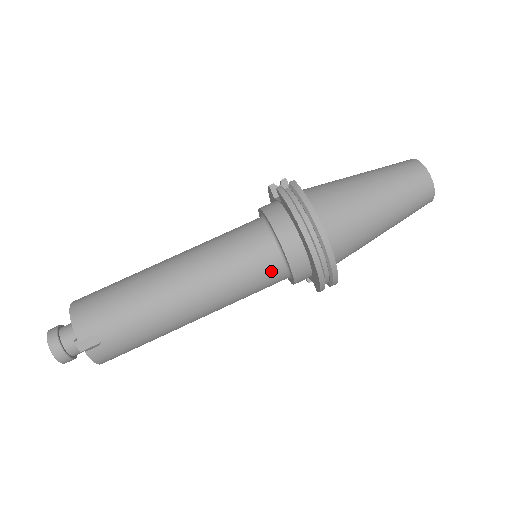
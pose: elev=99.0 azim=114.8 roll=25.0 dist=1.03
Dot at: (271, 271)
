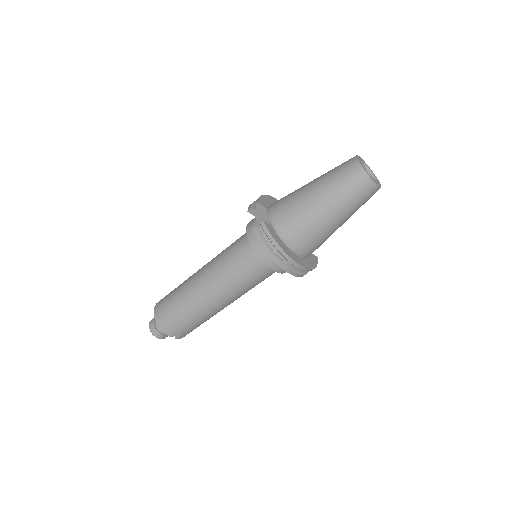
Dot at: (268, 274)
